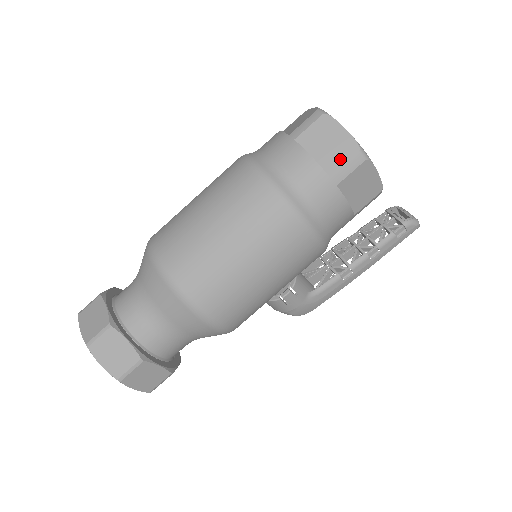
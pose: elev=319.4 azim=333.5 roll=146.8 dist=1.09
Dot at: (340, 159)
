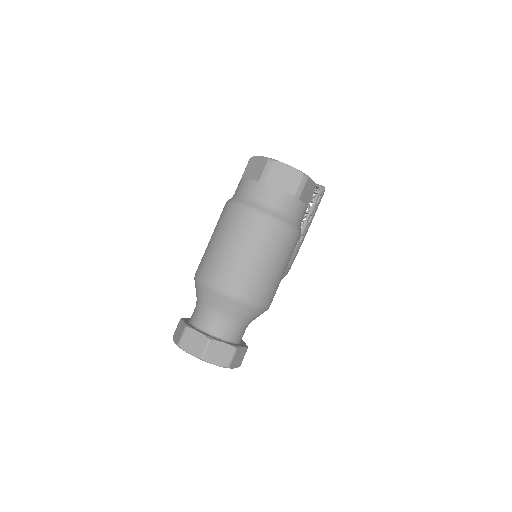
Dot at: (295, 184)
